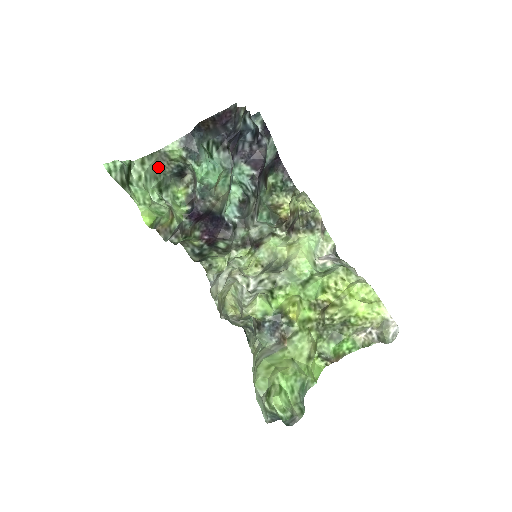
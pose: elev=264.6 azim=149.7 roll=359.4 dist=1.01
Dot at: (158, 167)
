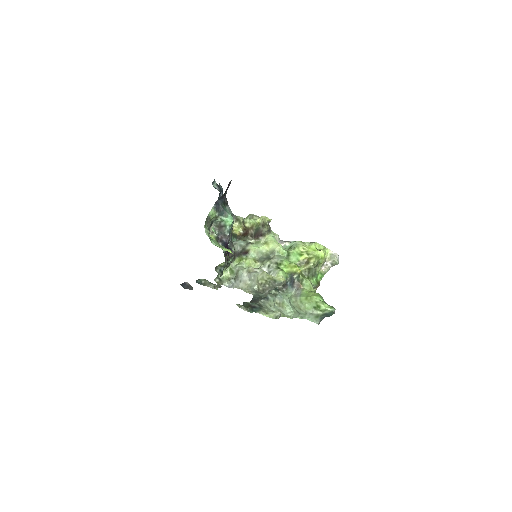
Dot at: occluded
